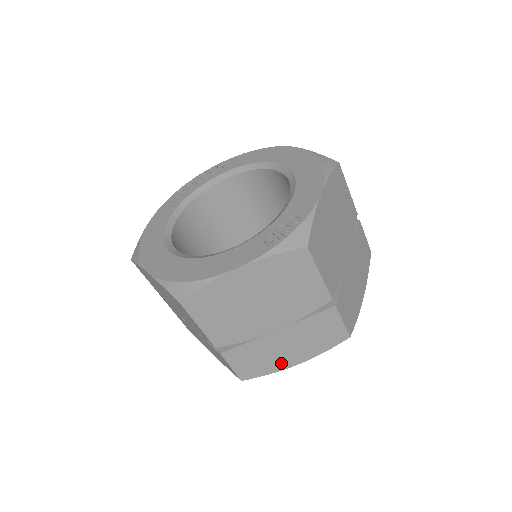
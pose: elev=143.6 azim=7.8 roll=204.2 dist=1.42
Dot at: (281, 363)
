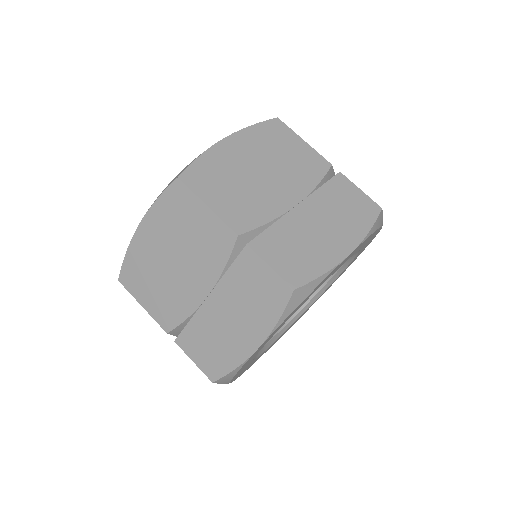
Dot at: (238, 348)
